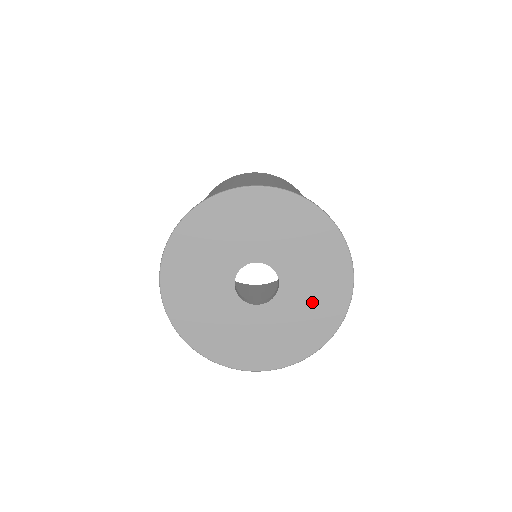
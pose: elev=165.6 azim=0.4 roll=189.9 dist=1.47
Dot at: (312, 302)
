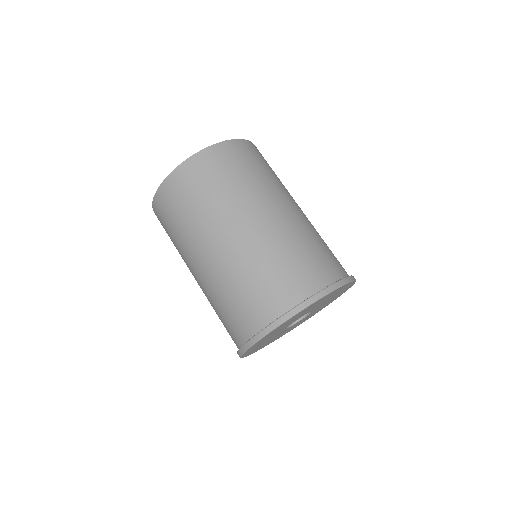
Dot at: (333, 297)
